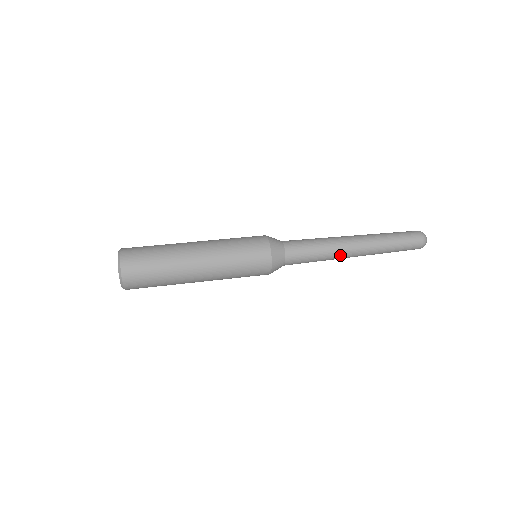
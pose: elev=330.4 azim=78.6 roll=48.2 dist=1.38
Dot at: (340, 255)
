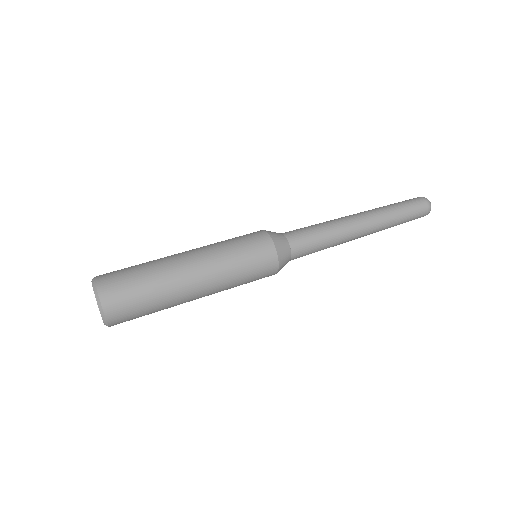
Dot at: occluded
